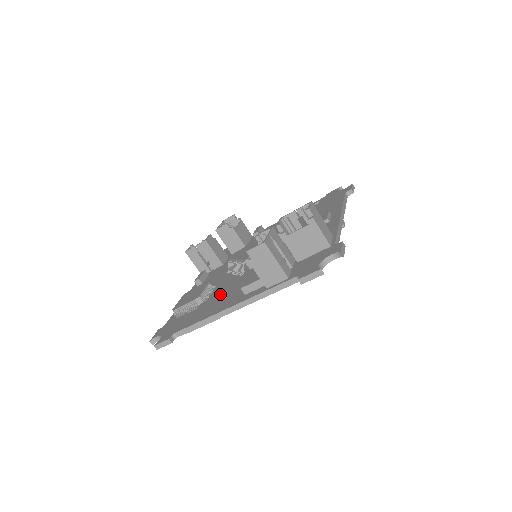
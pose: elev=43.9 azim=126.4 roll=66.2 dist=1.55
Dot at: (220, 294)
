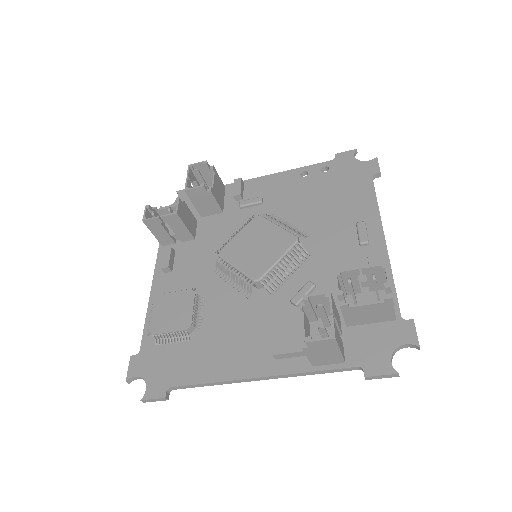
Dot at: (223, 327)
